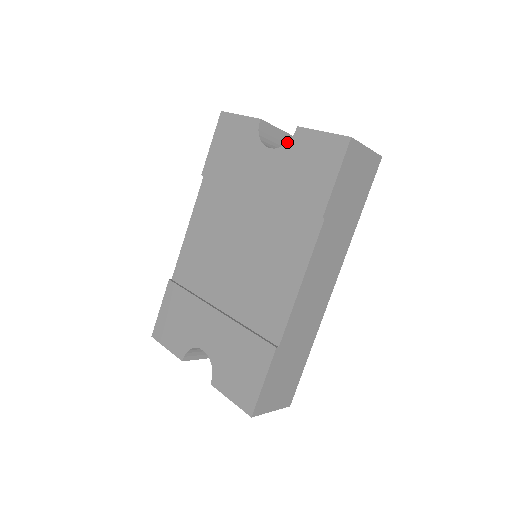
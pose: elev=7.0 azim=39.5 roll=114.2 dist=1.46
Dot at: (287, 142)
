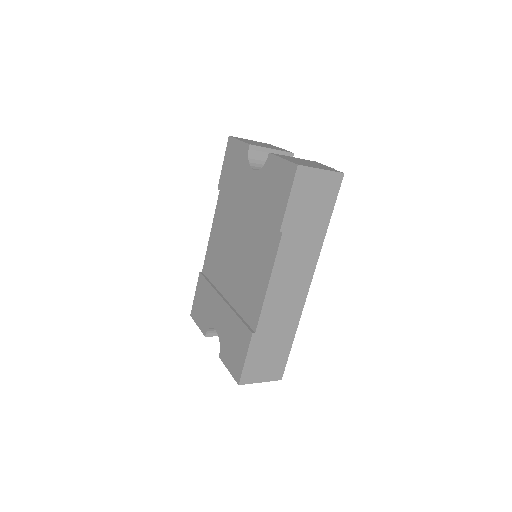
Dot at: (263, 166)
